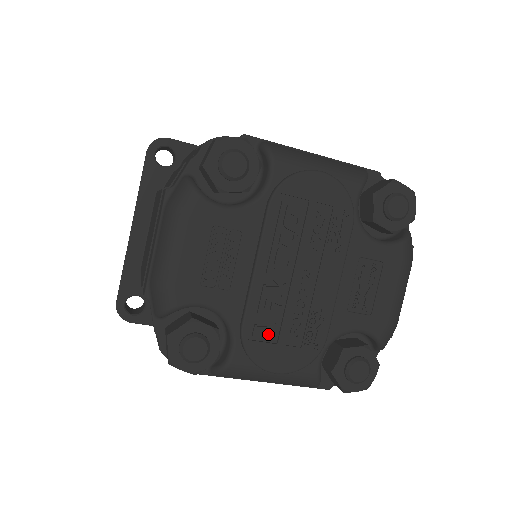
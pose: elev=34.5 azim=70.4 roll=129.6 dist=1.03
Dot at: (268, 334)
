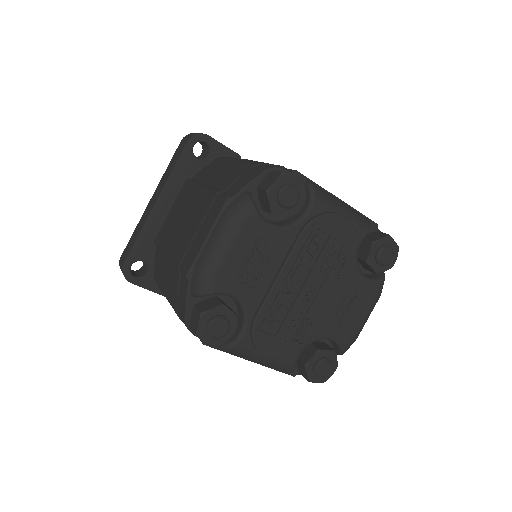
Dot at: (272, 328)
